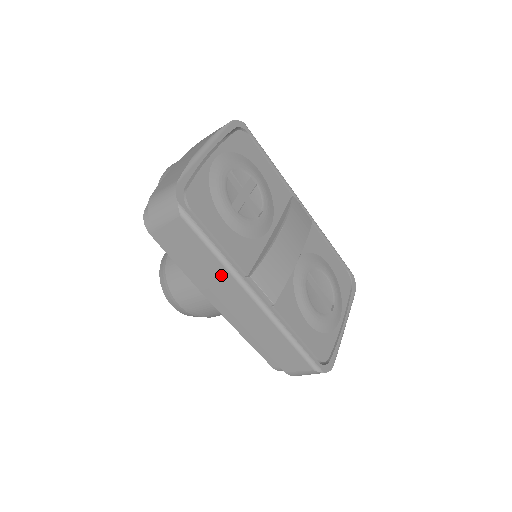
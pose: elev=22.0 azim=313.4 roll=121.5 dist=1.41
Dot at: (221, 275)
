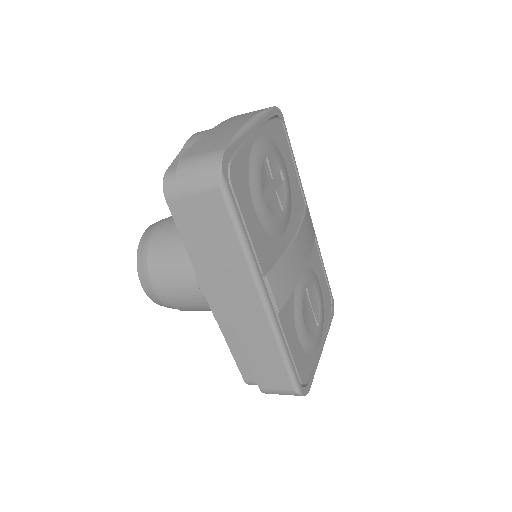
Dot at: (236, 266)
